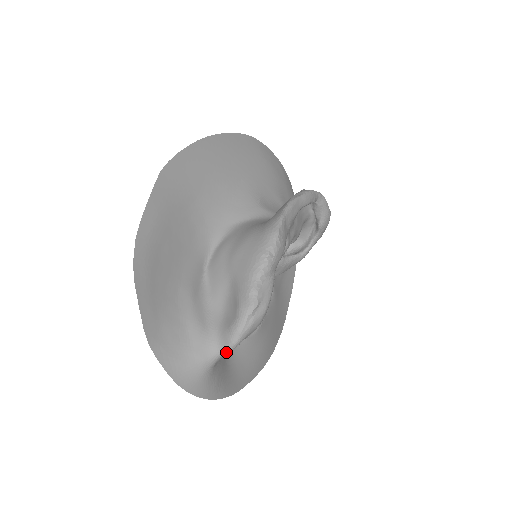
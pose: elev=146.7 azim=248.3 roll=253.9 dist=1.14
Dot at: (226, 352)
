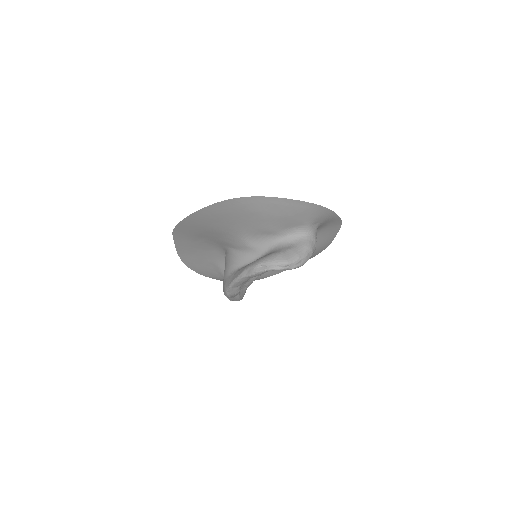
Dot at: occluded
